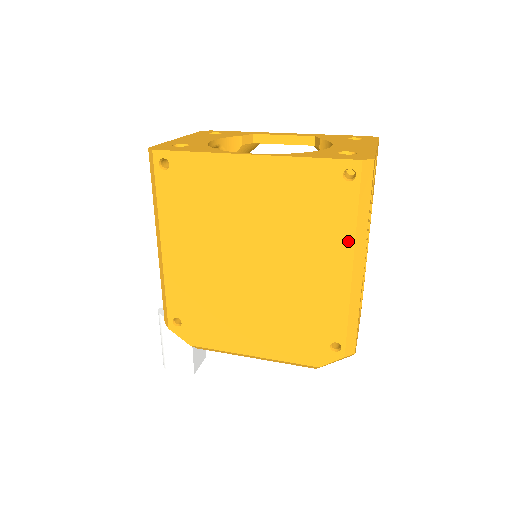
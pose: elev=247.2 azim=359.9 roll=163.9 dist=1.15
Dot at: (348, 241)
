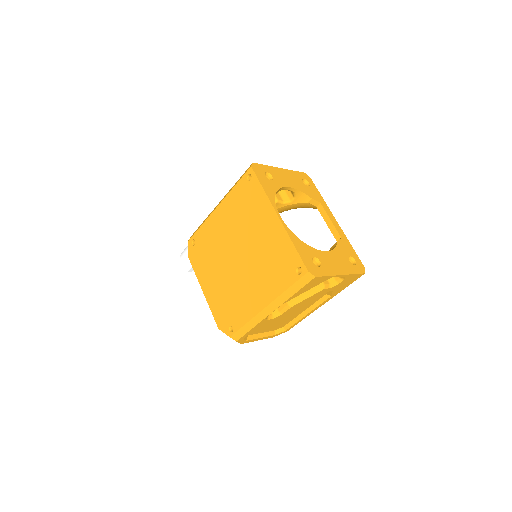
Dot at: (274, 295)
